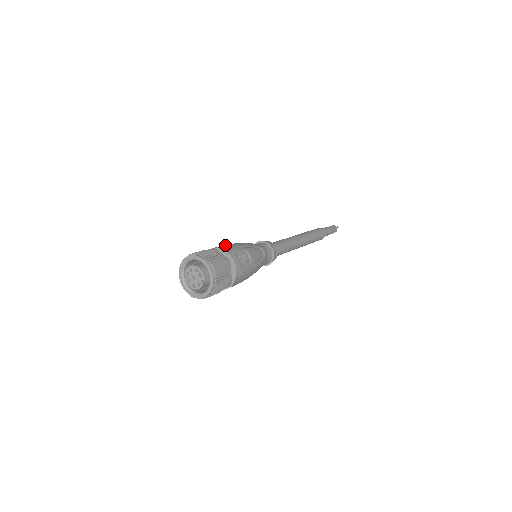
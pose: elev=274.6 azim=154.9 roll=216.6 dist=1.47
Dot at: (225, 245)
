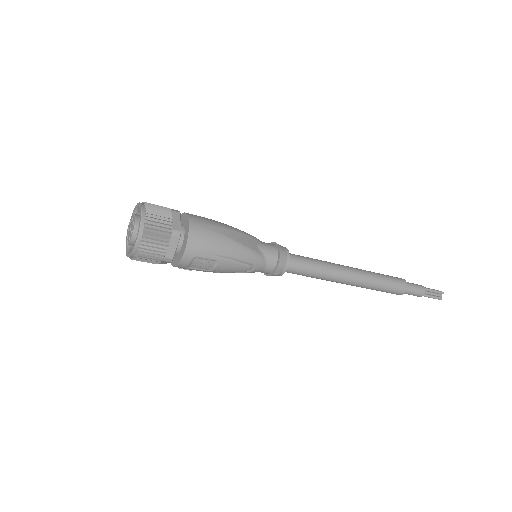
Dot at: (205, 237)
